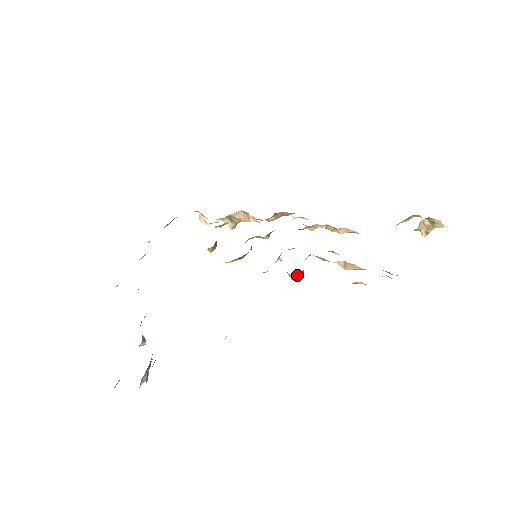
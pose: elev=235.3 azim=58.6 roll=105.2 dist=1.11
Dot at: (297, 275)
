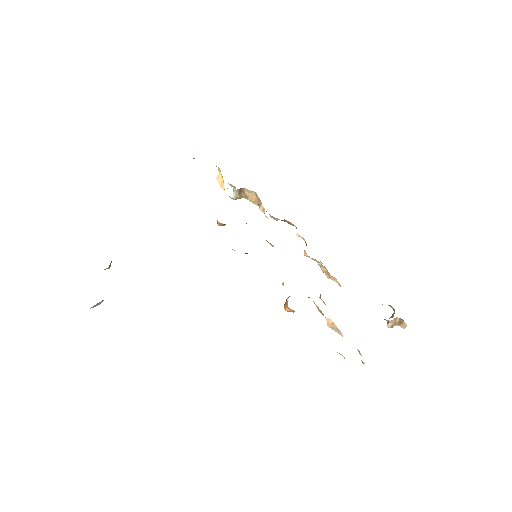
Dot at: (293, 310)
